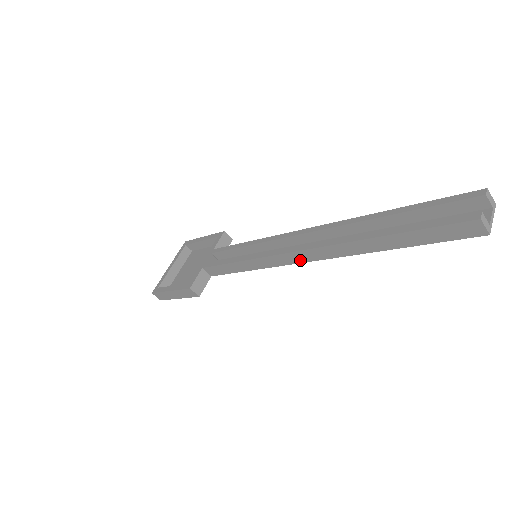
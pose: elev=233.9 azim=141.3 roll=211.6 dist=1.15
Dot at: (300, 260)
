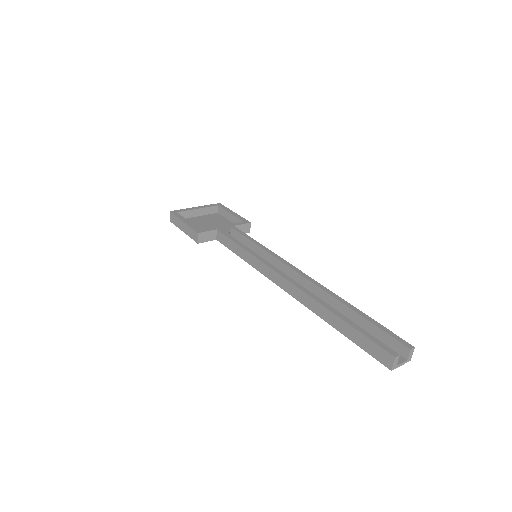
Dot at: (280, 284)
